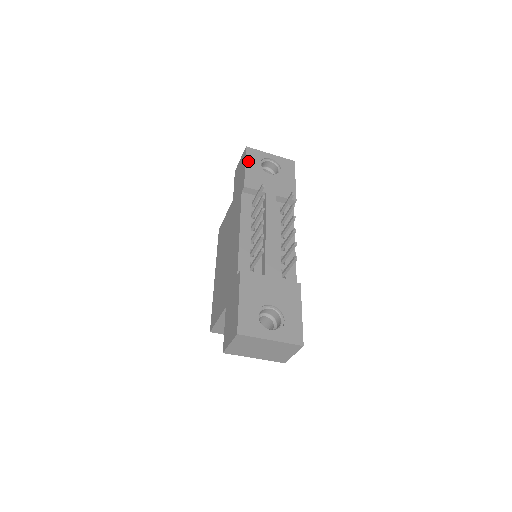
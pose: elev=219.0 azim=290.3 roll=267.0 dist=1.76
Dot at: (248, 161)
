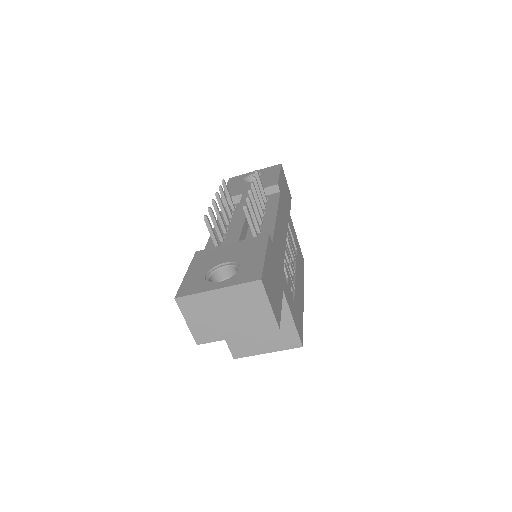
Dot at: (229, 185)
